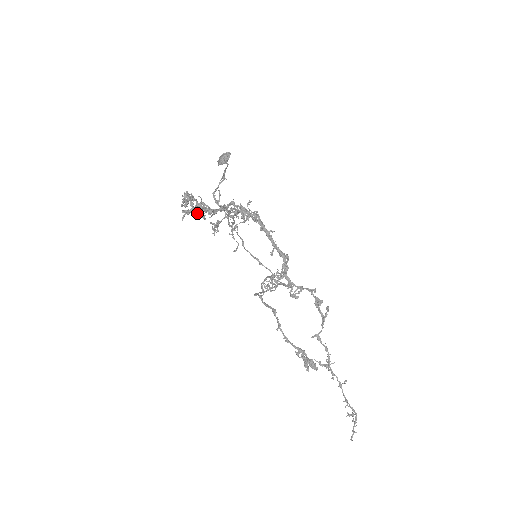
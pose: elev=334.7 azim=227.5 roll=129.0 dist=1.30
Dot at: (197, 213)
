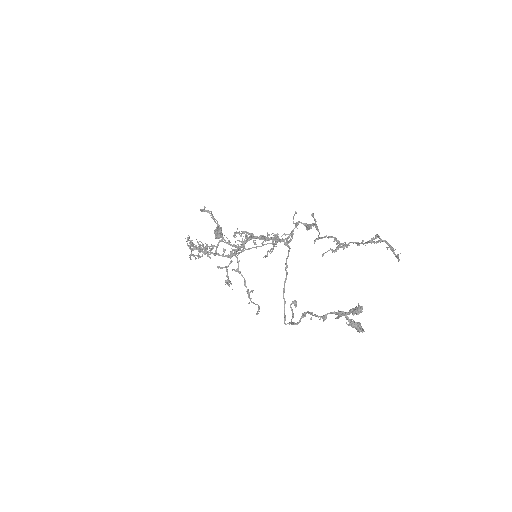
Dot at: (200, 248)
